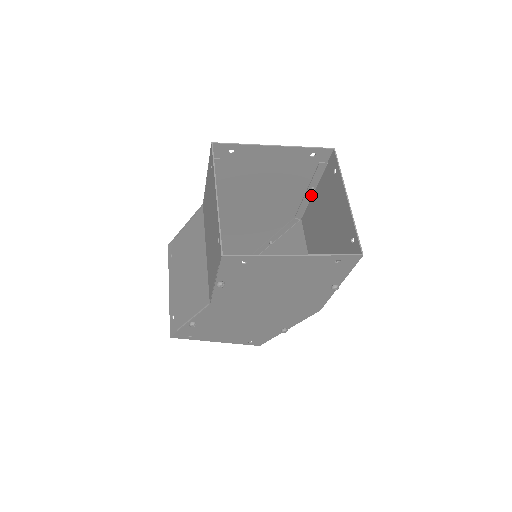
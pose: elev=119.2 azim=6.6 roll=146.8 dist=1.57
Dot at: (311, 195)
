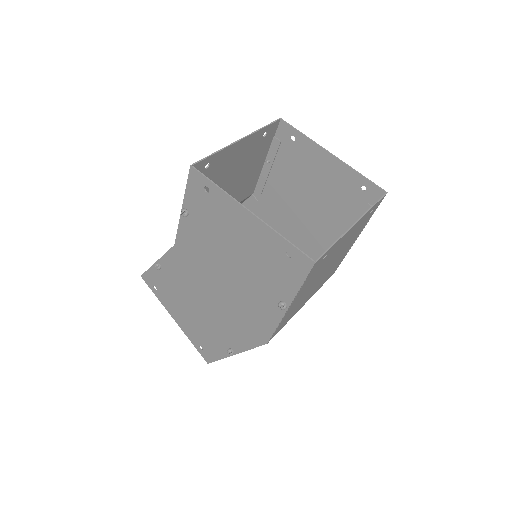
Dot at: occluded
